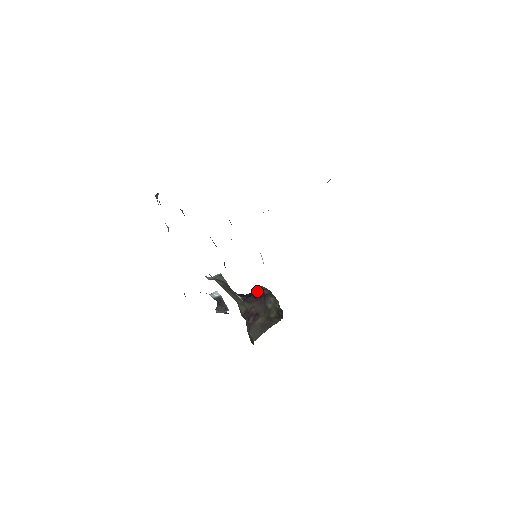
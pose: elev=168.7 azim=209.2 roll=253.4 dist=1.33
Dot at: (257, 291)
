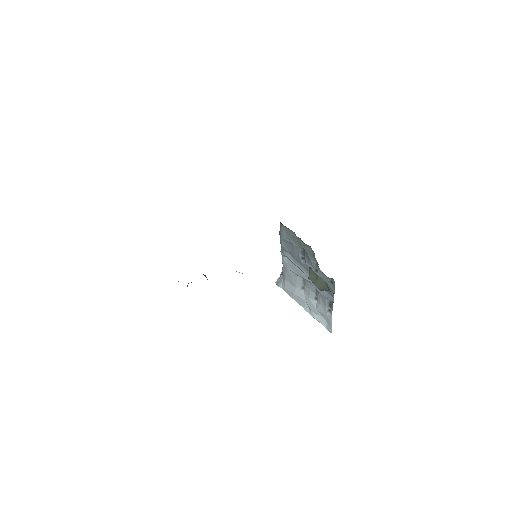
Dot at: occluded
